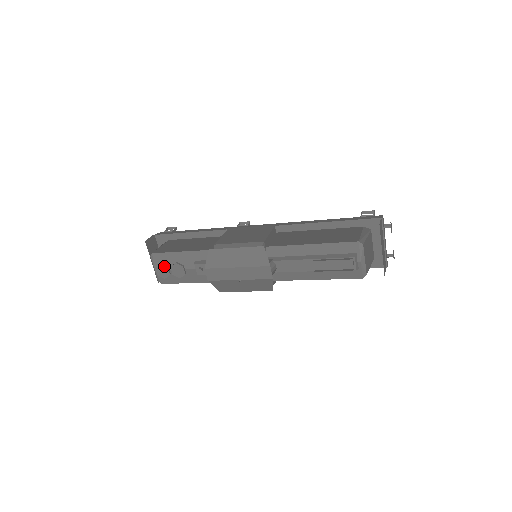
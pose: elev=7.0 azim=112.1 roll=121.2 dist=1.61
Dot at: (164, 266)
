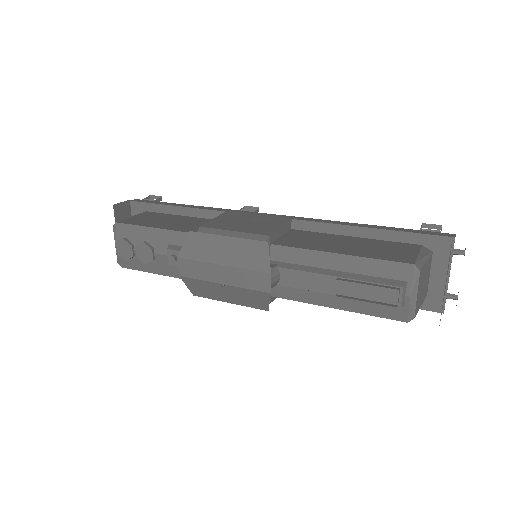
Dot at: (127, 243)
